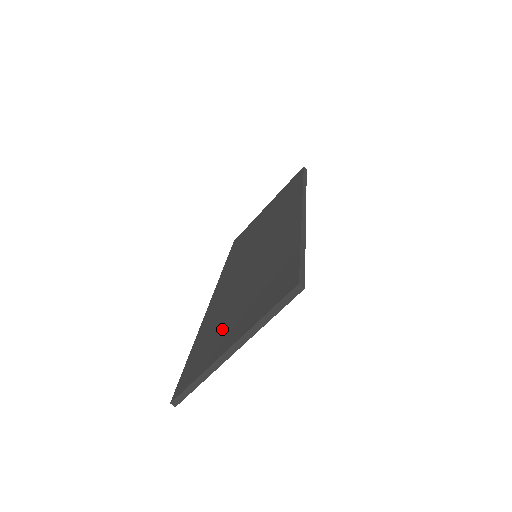
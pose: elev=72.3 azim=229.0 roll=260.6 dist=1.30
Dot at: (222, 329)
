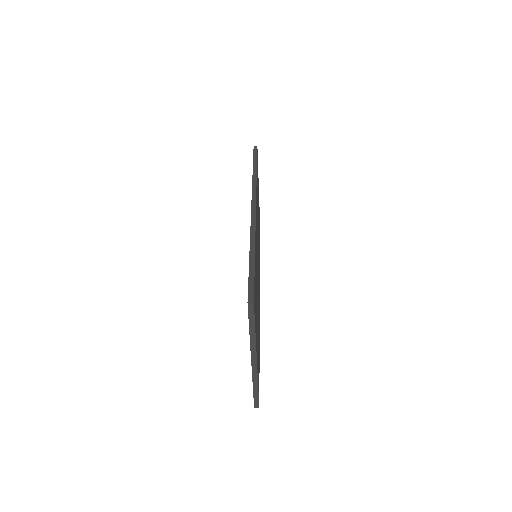
Dot at: occluded
